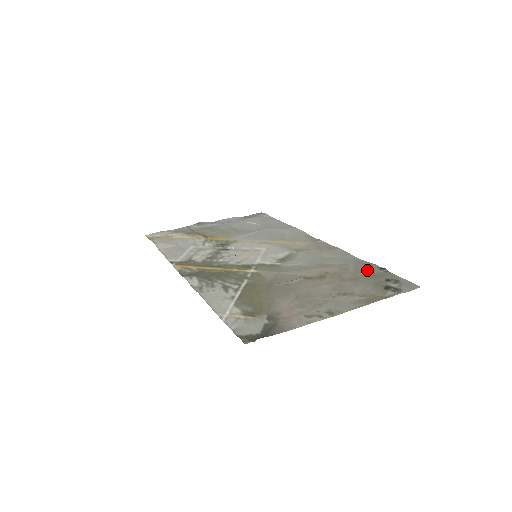
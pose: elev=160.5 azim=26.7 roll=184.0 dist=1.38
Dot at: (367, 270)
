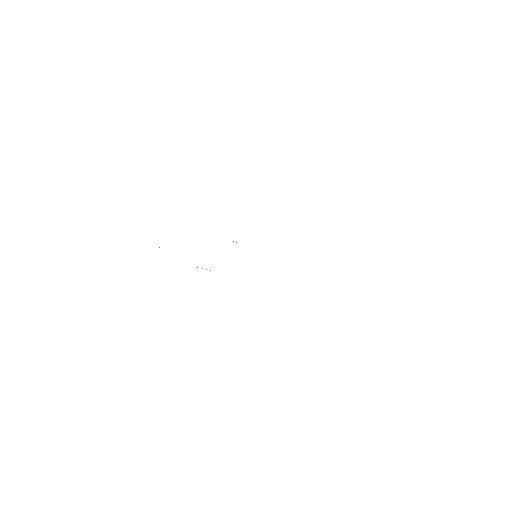
Dot at: occluded
